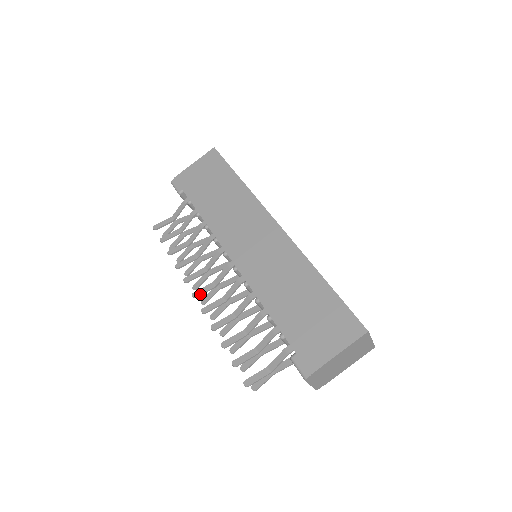
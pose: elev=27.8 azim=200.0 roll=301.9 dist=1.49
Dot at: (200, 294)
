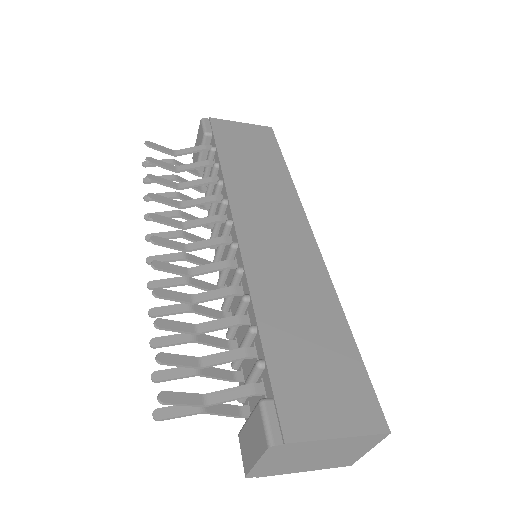
Dot at: (162, 243)
